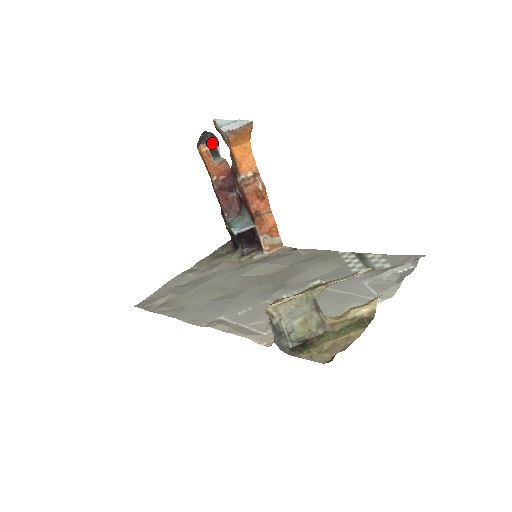
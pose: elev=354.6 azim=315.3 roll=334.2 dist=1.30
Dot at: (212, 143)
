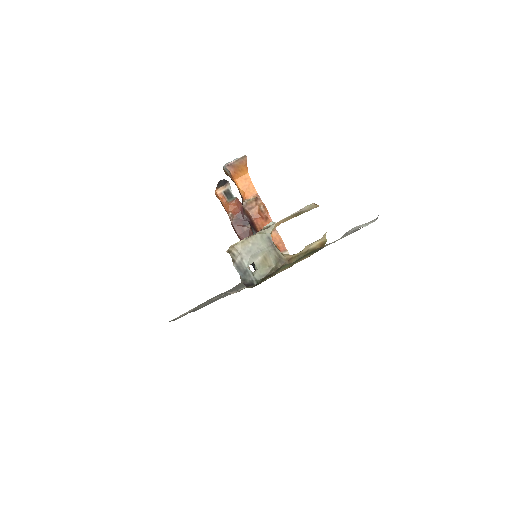
Dot at: (225, 186)
